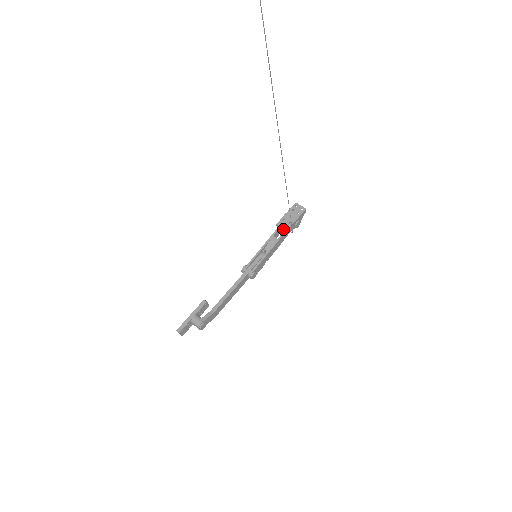
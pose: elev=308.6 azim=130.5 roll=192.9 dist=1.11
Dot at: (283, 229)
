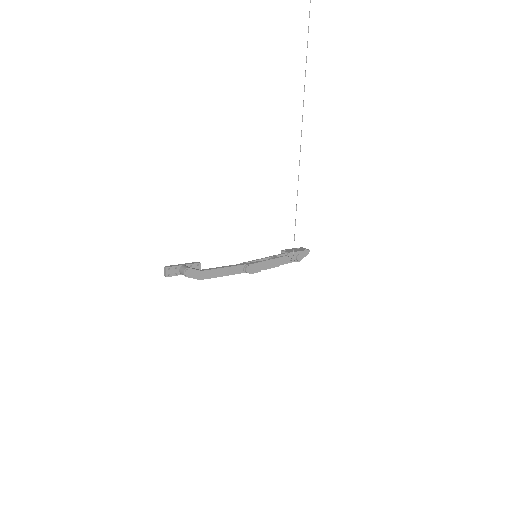
Dot at: (286, 252)
